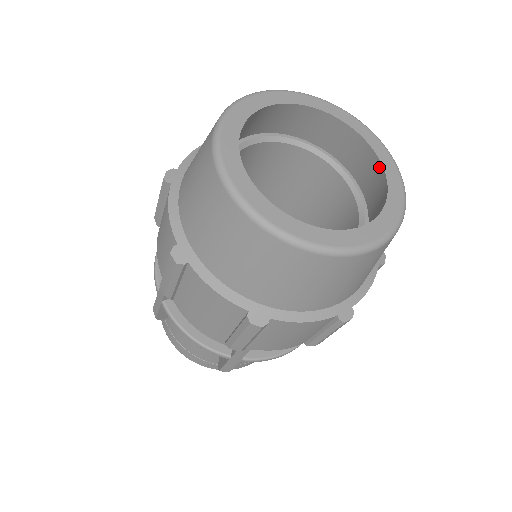
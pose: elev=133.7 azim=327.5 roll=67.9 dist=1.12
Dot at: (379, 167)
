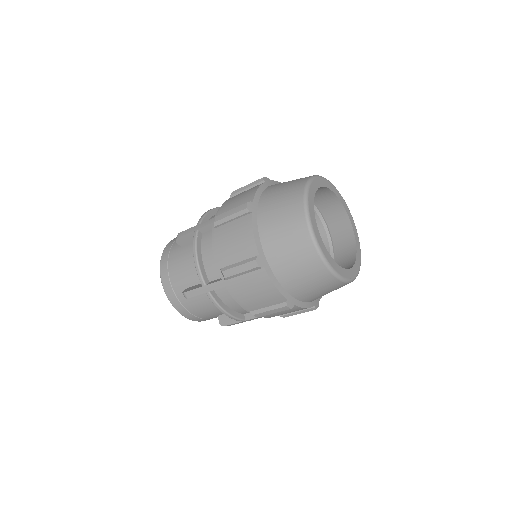
Dot at: (354, 259)
